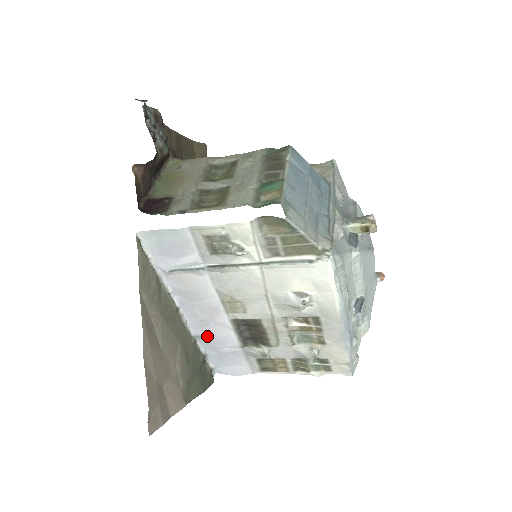
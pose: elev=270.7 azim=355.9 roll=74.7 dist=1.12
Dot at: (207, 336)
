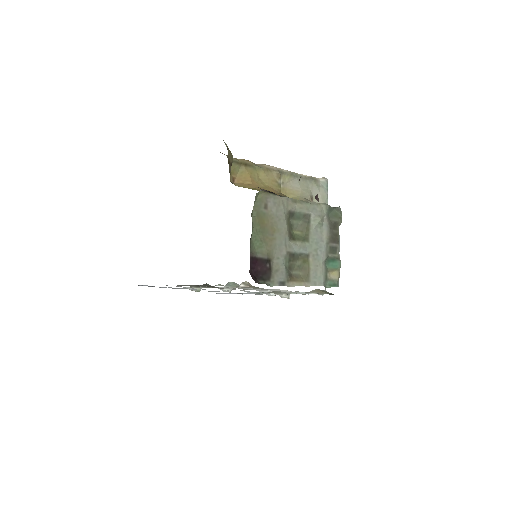
Dot at: occluded
